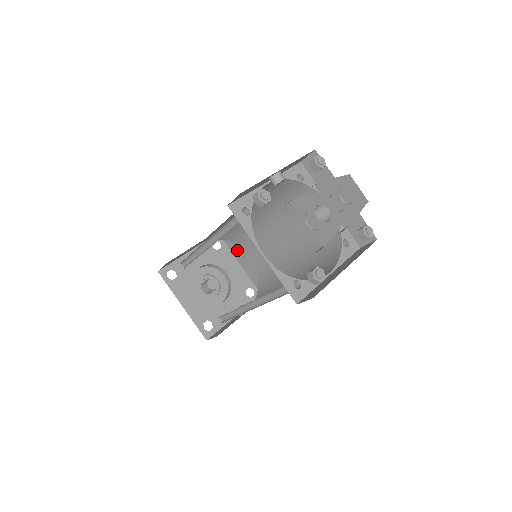
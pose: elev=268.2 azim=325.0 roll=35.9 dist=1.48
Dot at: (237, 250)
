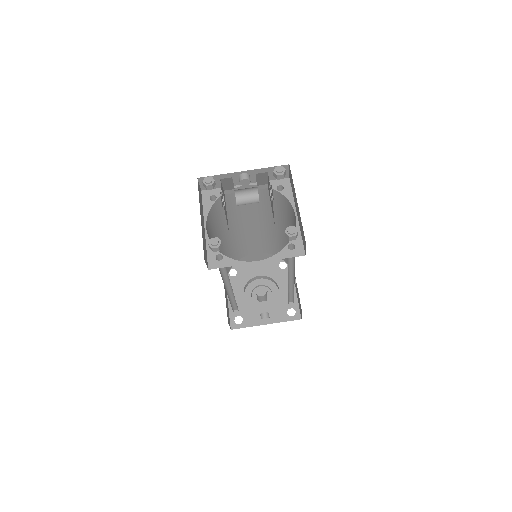
Dot at: occluded
